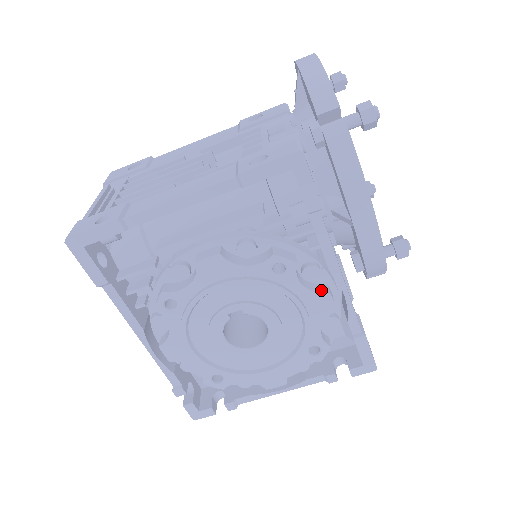
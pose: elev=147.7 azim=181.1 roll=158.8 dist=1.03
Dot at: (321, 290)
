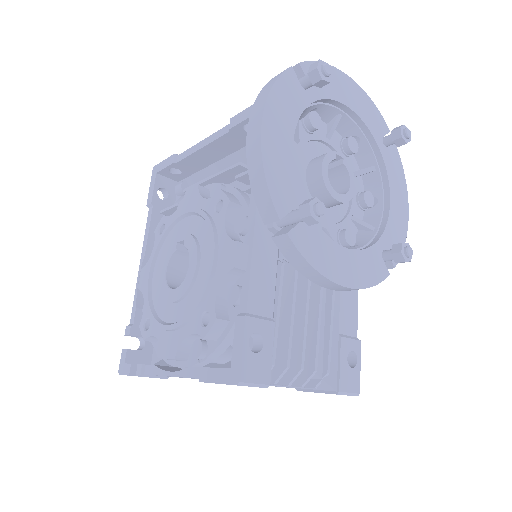
Dot at: (237, 241)
